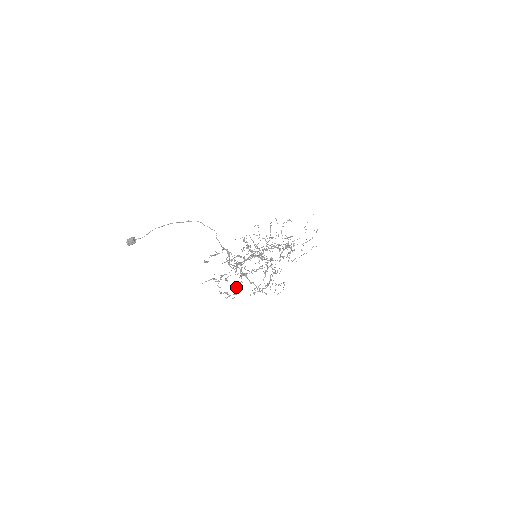
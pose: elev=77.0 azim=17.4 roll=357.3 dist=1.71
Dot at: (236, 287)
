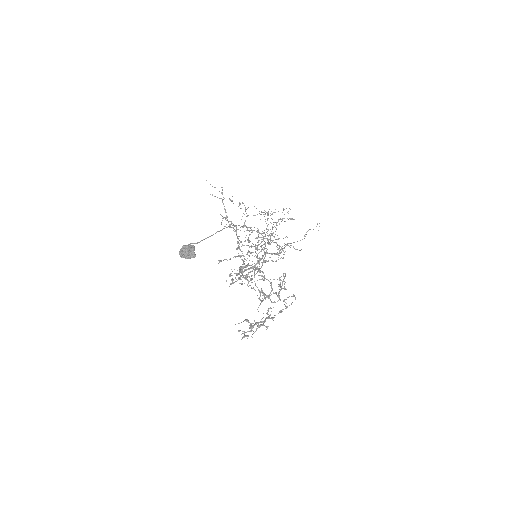
Dot at: (254, 325)
